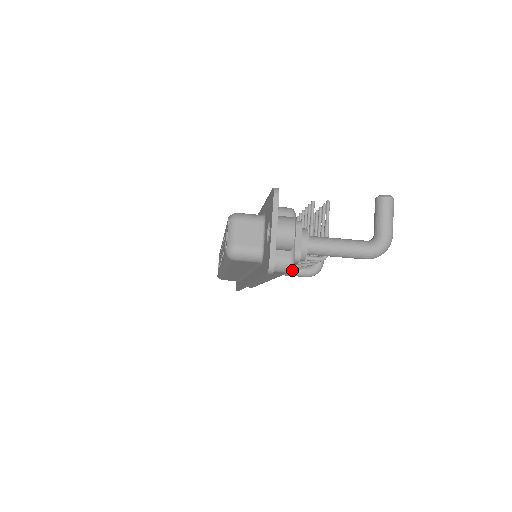
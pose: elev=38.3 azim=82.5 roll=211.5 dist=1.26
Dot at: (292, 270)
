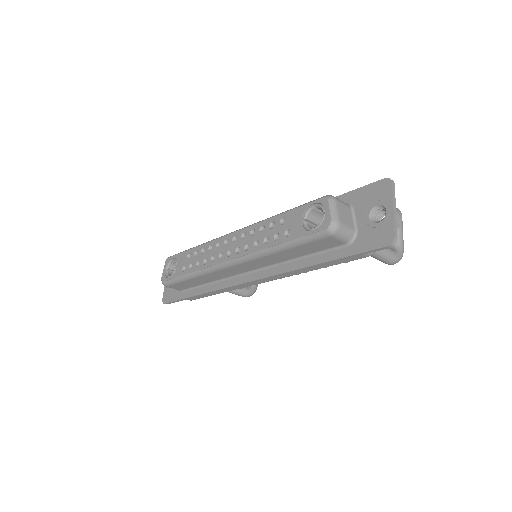
Dot at: occluded
